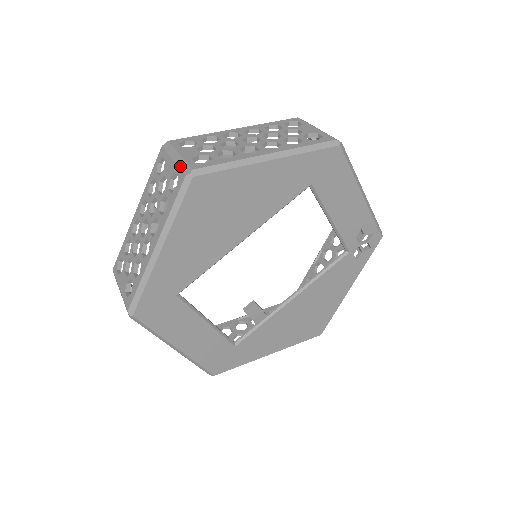
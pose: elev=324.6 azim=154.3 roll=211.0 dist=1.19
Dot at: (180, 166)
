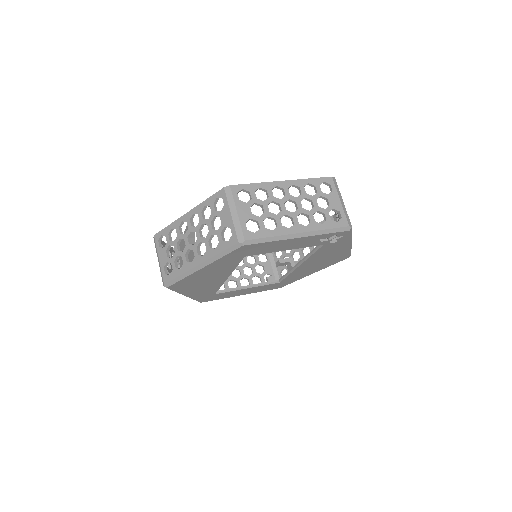
Dot at: (161, 273)
